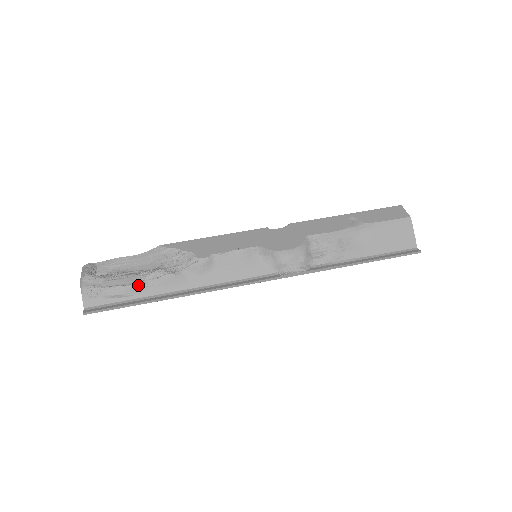
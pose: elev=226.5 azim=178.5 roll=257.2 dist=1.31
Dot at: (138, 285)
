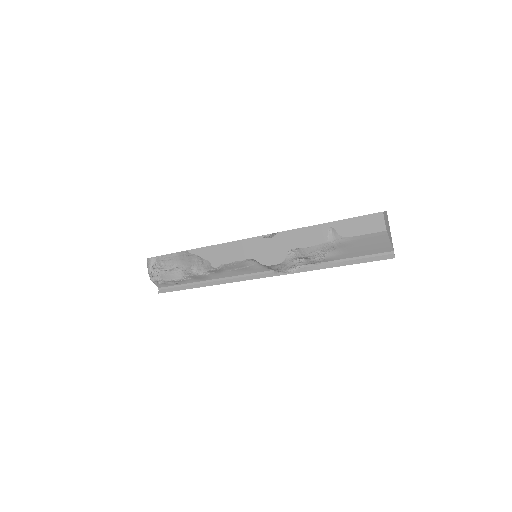
Dot at: (182, 279)
